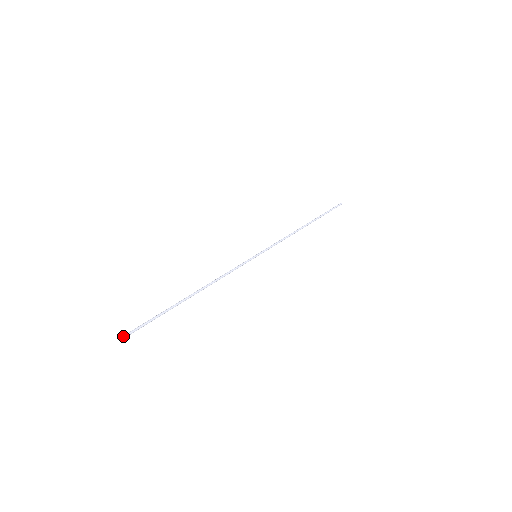
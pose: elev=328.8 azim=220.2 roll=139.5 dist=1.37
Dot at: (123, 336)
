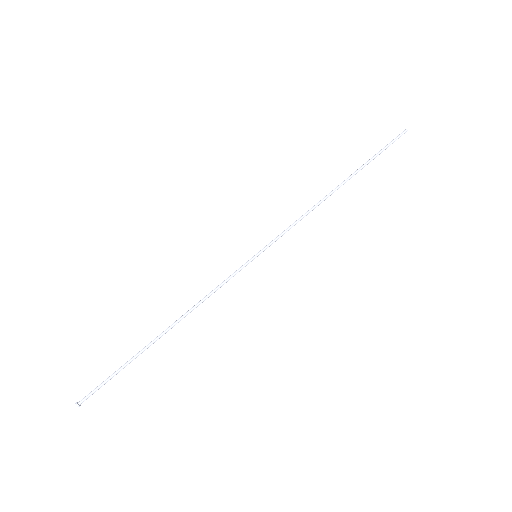
Dot at: (80, 404)
